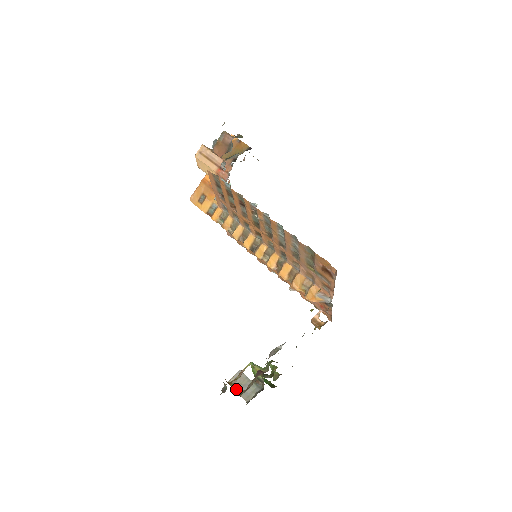
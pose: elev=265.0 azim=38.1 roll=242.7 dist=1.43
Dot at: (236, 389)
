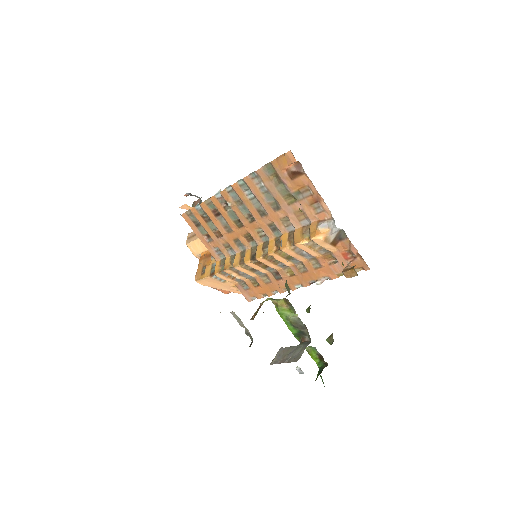
Dot at: occluded
